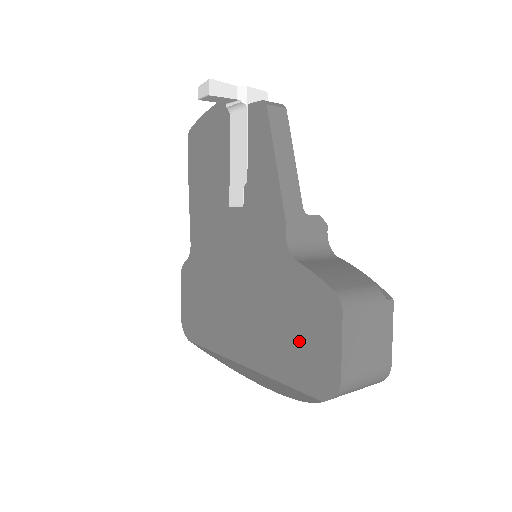
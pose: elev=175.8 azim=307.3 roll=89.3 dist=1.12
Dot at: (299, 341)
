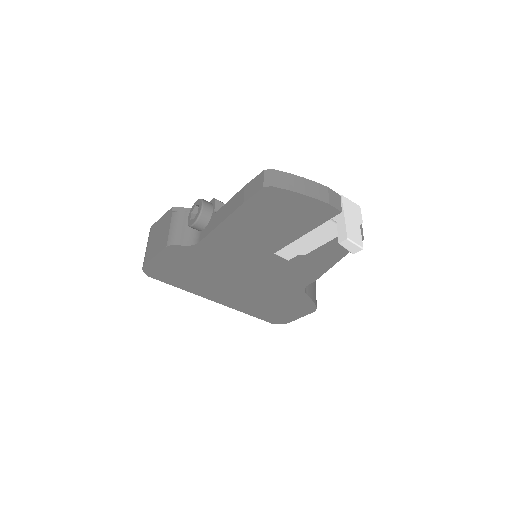
Dot at: (276, 310)
